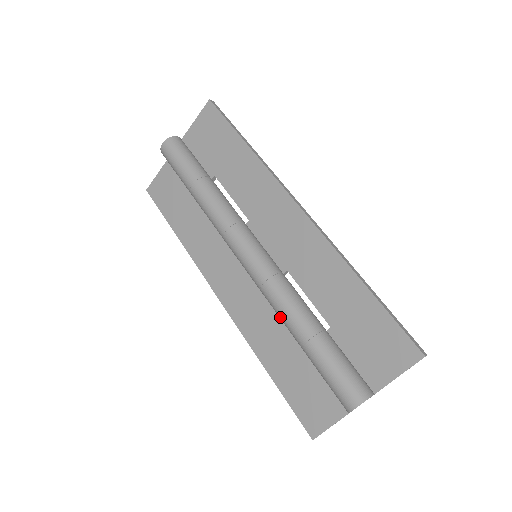
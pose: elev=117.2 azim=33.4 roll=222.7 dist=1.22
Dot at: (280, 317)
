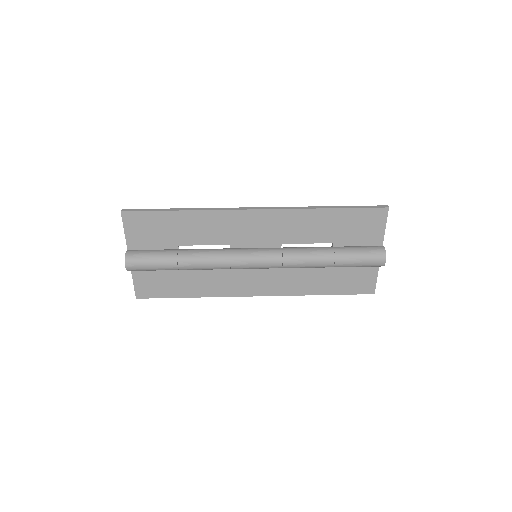
Dot at: occluded
